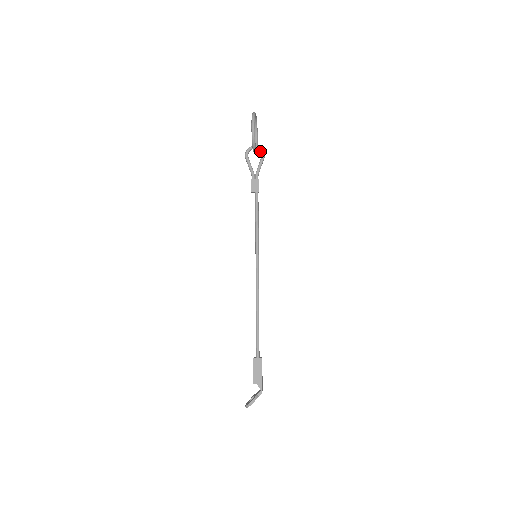
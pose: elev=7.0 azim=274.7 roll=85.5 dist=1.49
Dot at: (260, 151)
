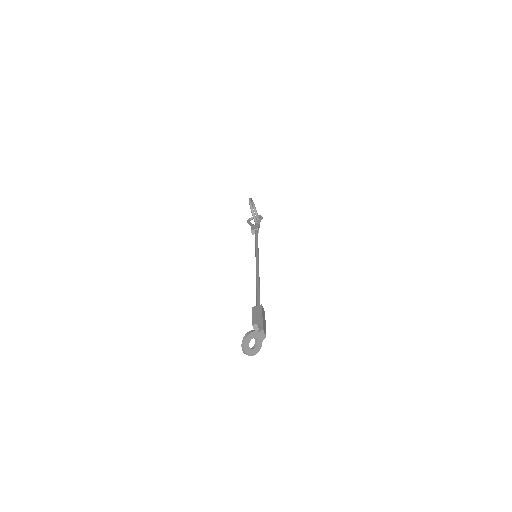
Dot at: (259, 217)
